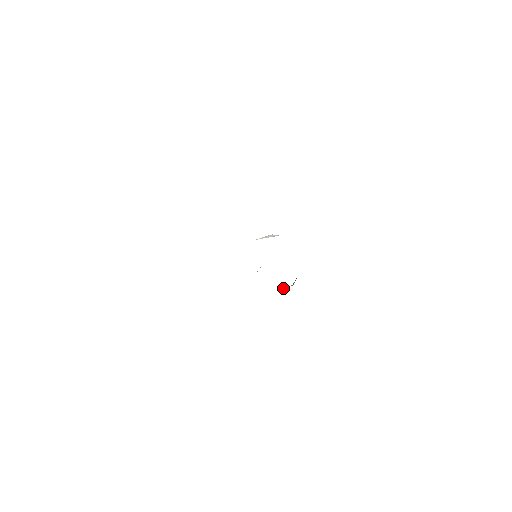
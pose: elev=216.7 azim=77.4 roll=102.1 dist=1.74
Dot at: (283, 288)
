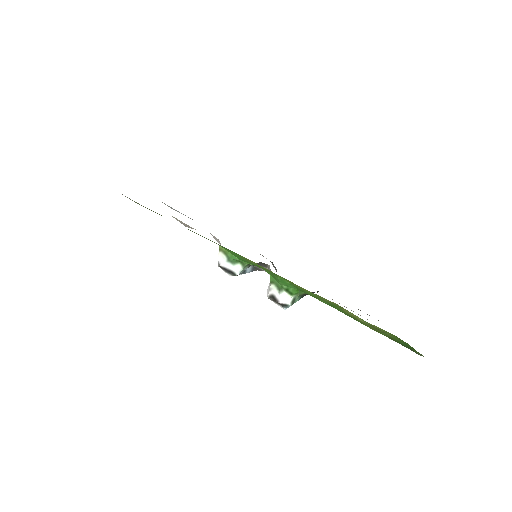
Dot at: (280, 293)
